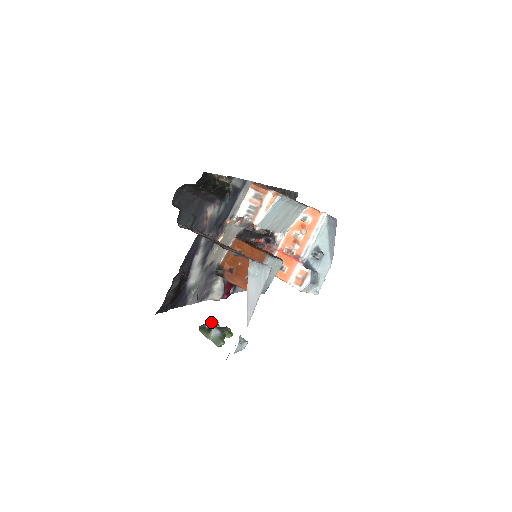
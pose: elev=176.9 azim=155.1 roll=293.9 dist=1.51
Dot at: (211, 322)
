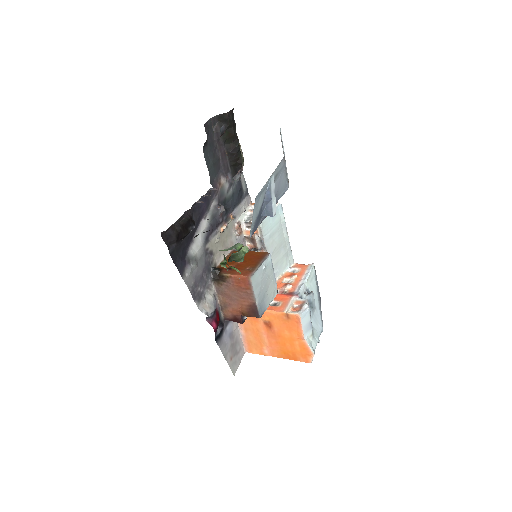
Dot at: occluded
